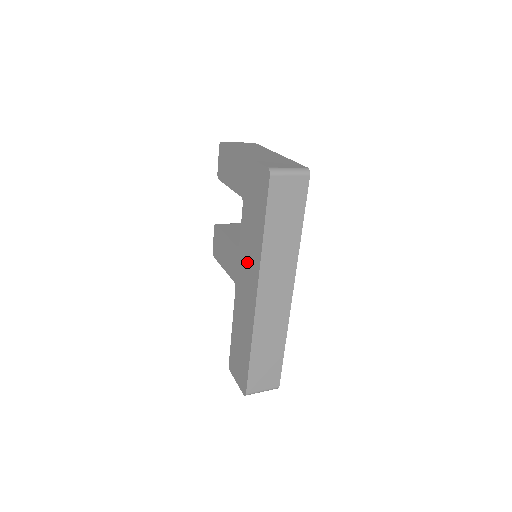
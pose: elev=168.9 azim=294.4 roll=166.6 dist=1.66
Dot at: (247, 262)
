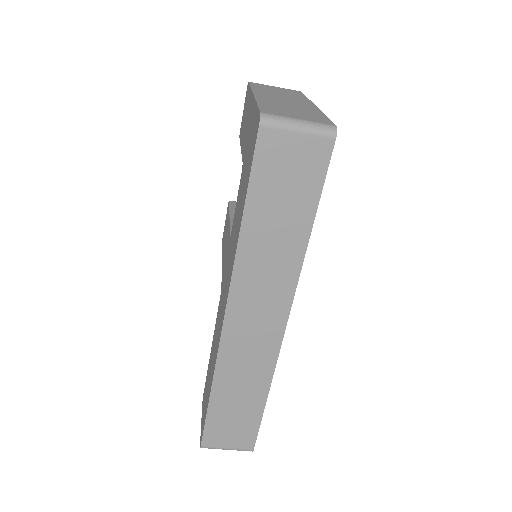
Dot at: (229, 262)
